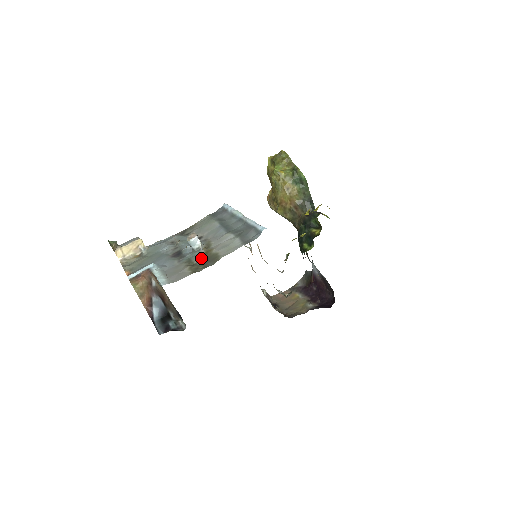
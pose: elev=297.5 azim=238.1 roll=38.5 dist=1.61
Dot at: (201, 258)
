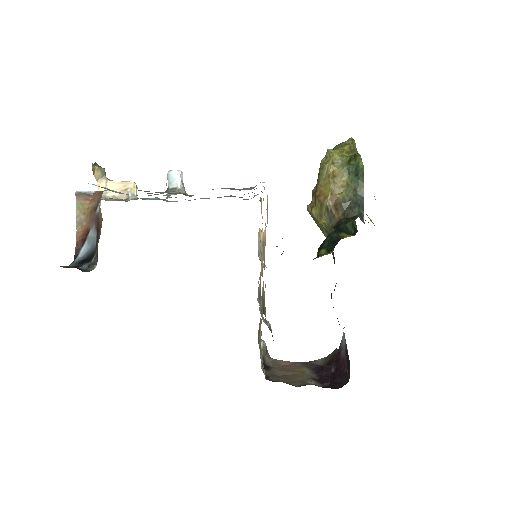
Dot at: (165, 192)
